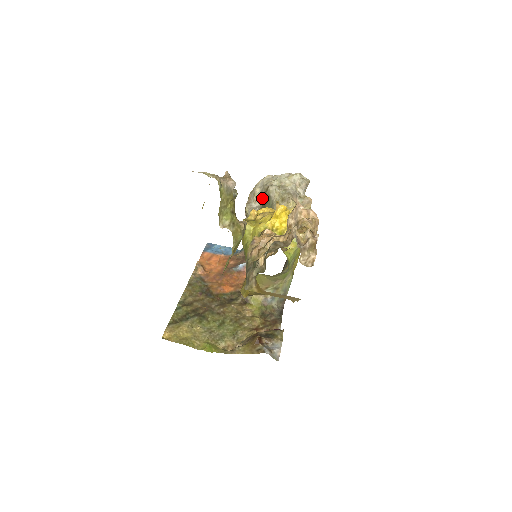
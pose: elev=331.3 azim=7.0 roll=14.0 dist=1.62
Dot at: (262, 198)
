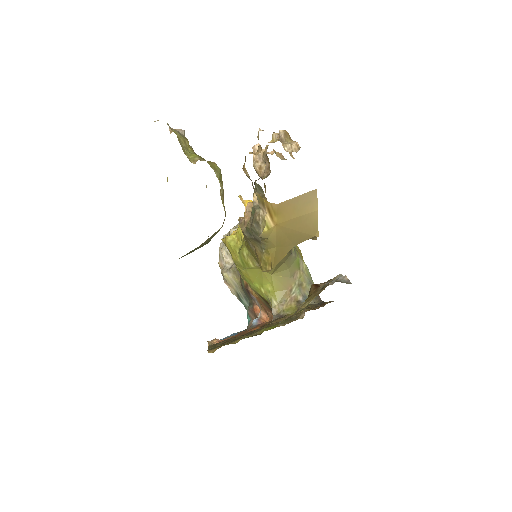
Dot at: occluded
